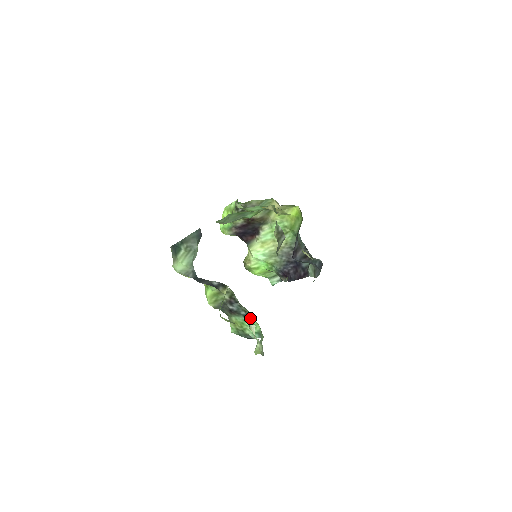
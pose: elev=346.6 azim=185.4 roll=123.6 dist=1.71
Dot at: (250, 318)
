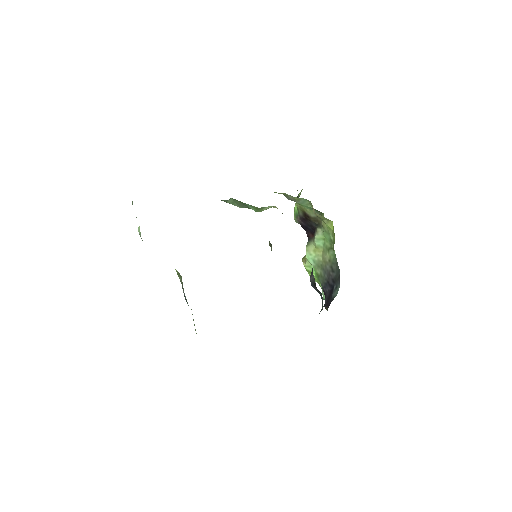
Dot at: occluded
